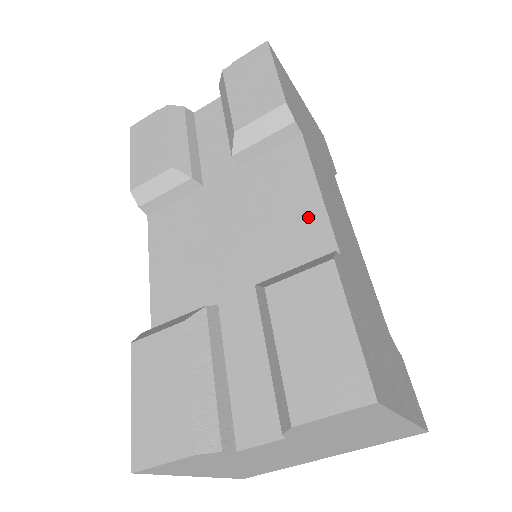
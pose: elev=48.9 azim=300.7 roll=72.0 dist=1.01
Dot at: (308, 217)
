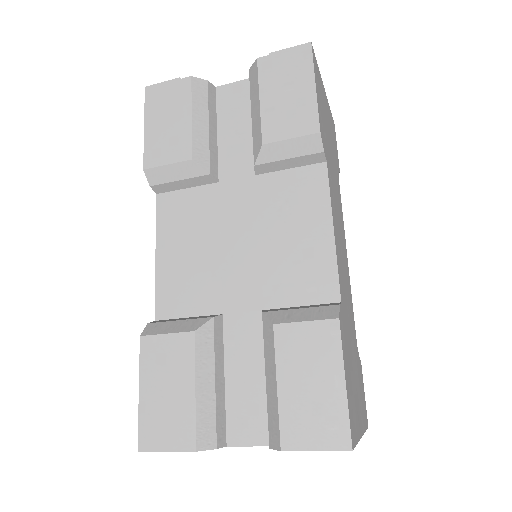
Dot at: (318, 255)
